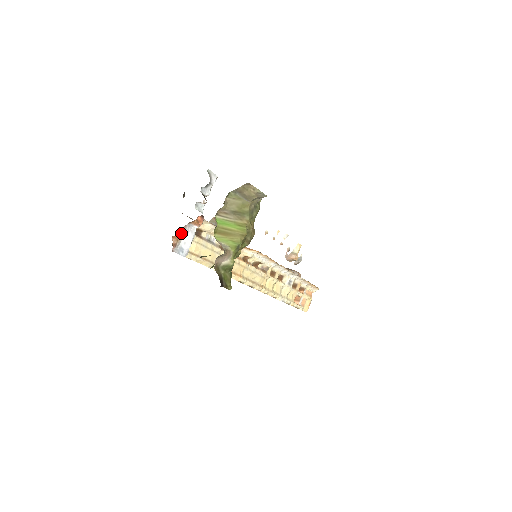
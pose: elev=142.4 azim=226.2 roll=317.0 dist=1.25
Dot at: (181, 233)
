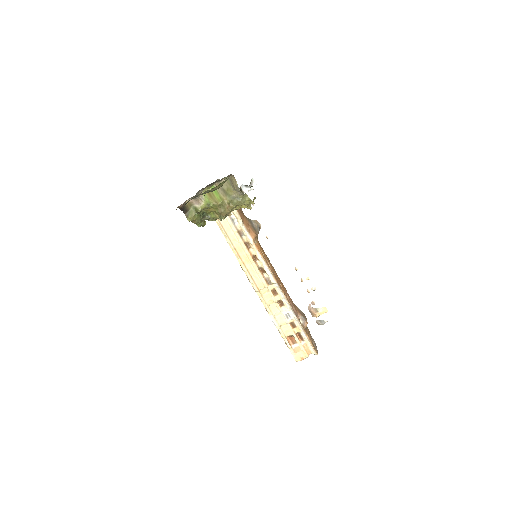
Dot at: occluded
